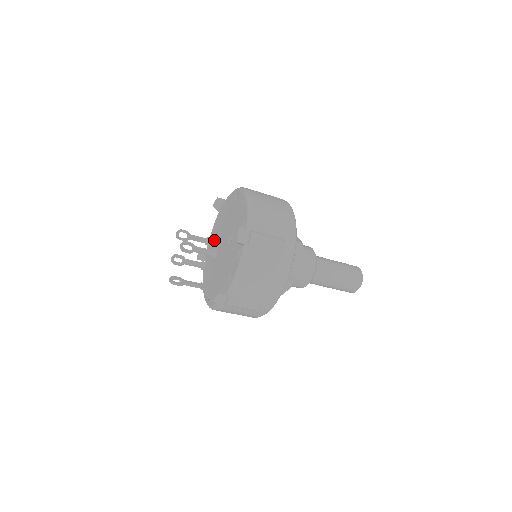
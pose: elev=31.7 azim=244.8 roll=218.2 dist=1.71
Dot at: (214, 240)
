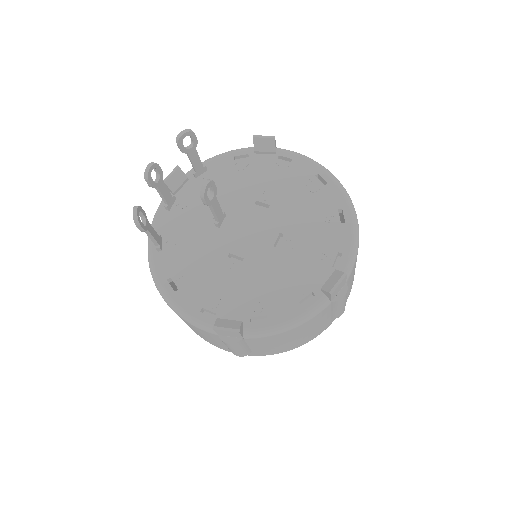
Dot at: (220, 187)
